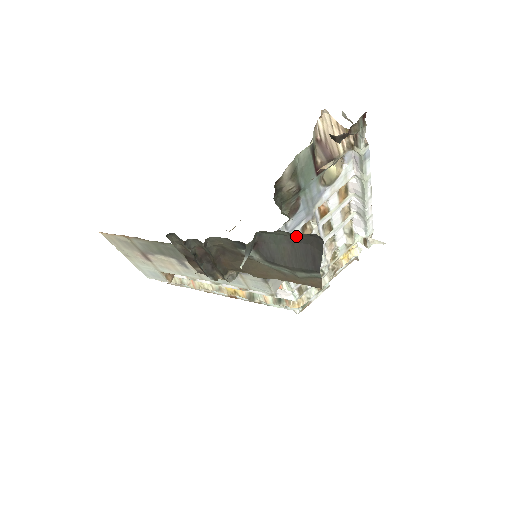
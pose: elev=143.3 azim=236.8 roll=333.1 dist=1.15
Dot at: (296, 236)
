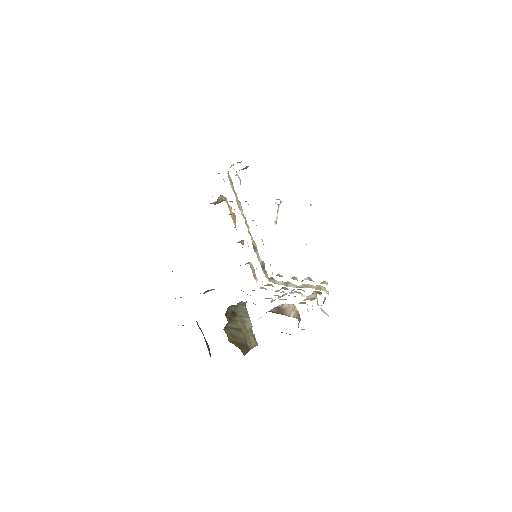
Dot at: occluded
